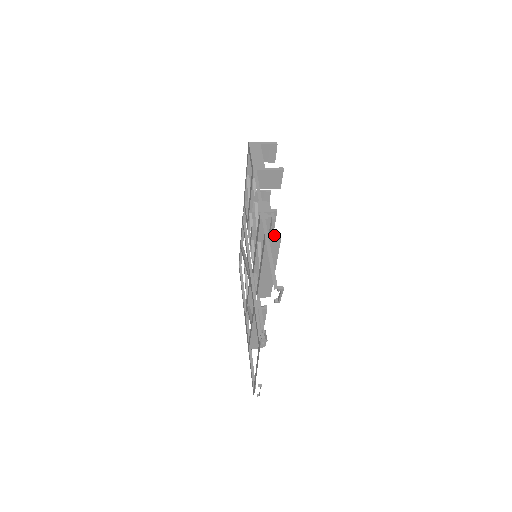
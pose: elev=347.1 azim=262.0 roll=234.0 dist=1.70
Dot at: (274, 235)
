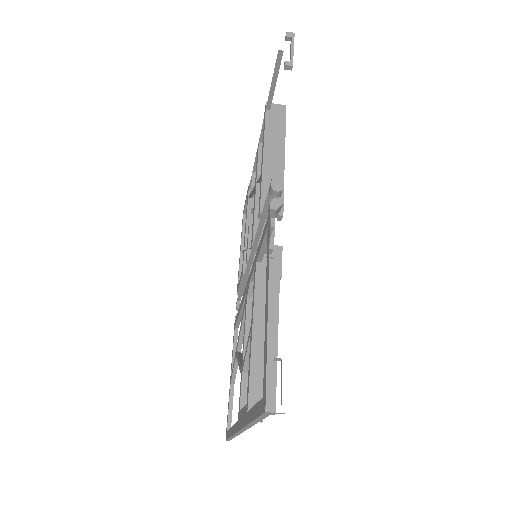
Dot at: (277, 108)
